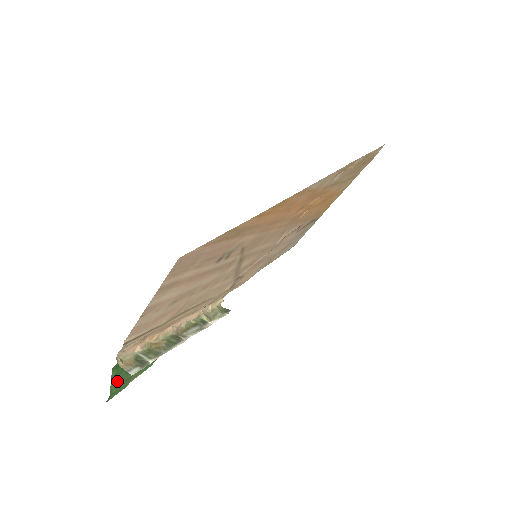
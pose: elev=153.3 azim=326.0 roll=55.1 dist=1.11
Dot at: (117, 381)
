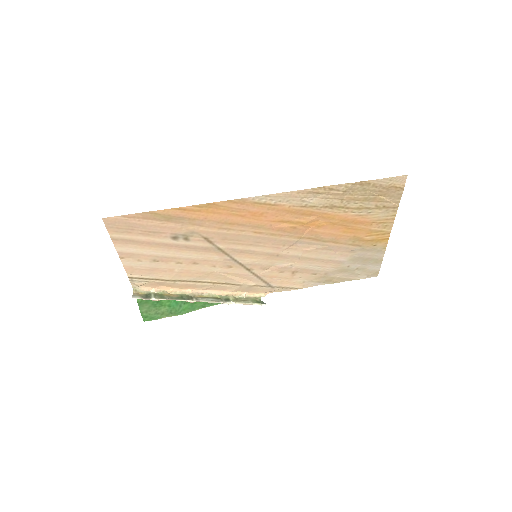
Dot at: (145, 308)
